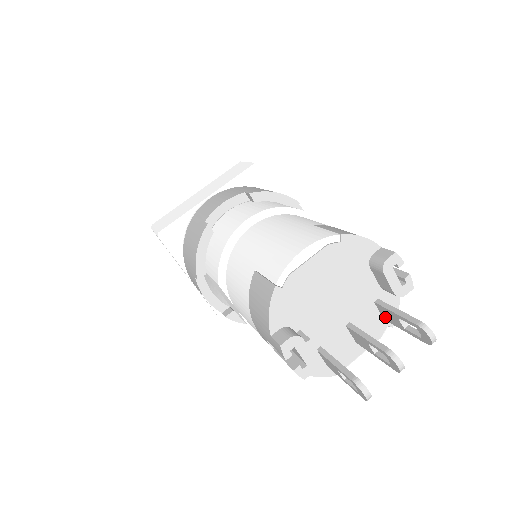
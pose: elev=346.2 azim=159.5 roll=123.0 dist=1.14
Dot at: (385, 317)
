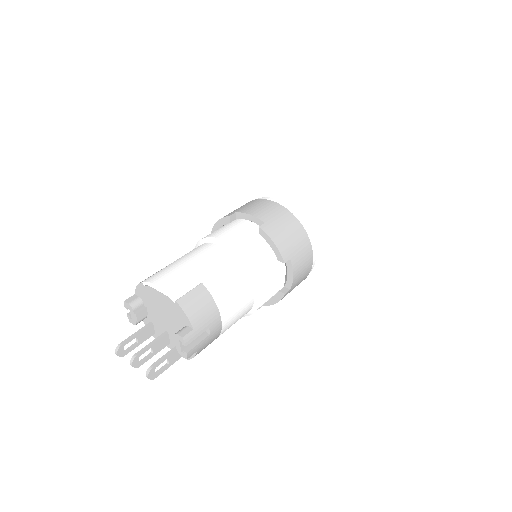
Dot at: occluded
